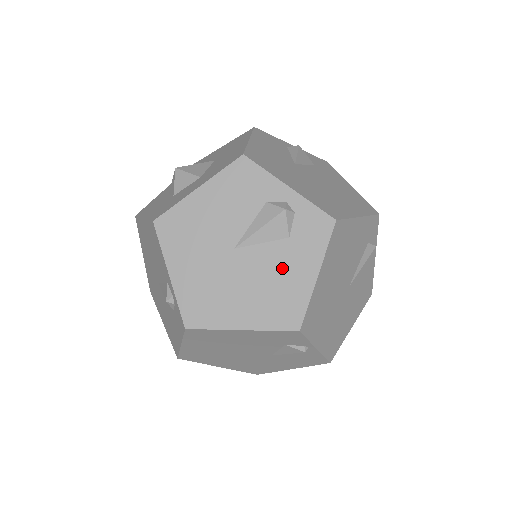
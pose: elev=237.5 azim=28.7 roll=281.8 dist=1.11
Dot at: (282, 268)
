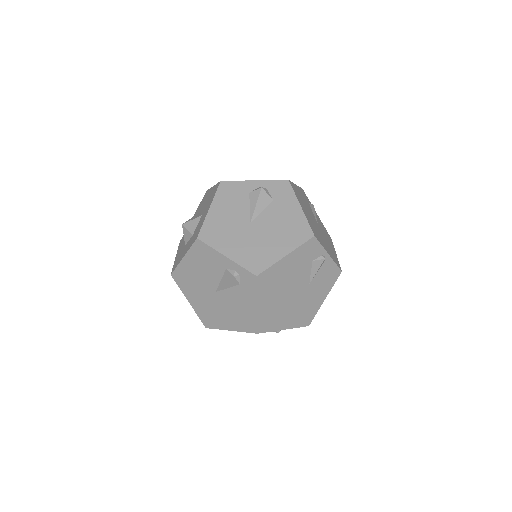
Dot at: (281, 215)
